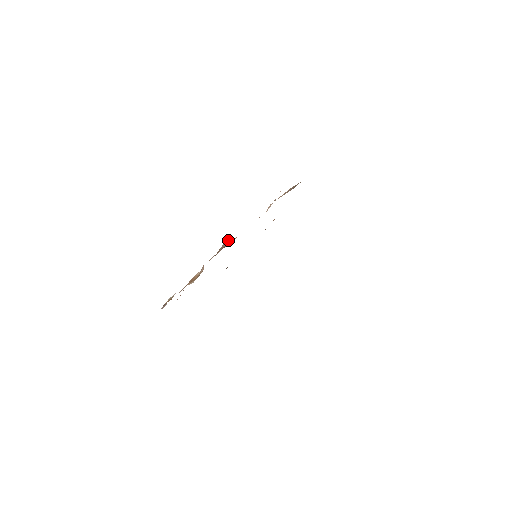
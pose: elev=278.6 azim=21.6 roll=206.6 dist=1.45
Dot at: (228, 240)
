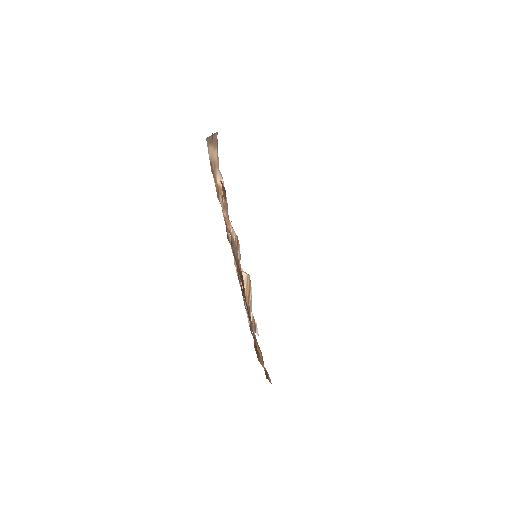
Dot at: (232, 233)
